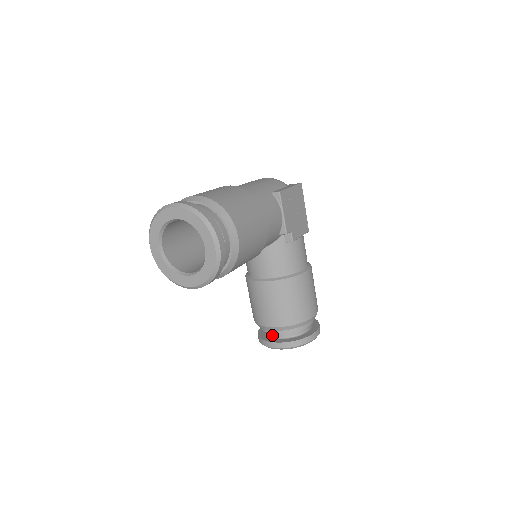
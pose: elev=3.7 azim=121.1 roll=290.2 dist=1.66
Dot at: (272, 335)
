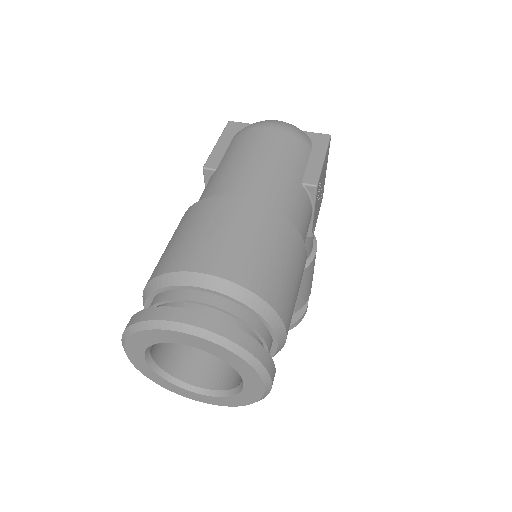
Dot at: occluded
